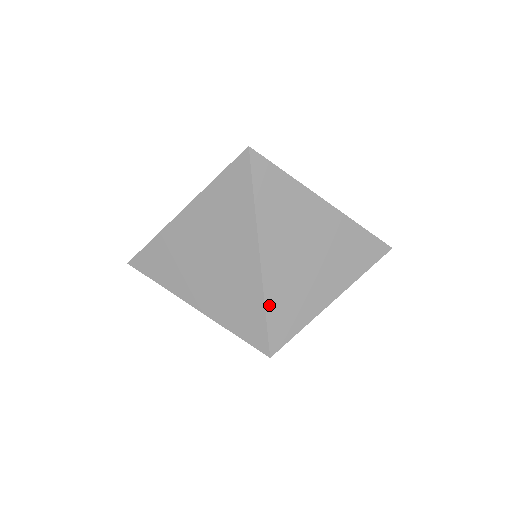
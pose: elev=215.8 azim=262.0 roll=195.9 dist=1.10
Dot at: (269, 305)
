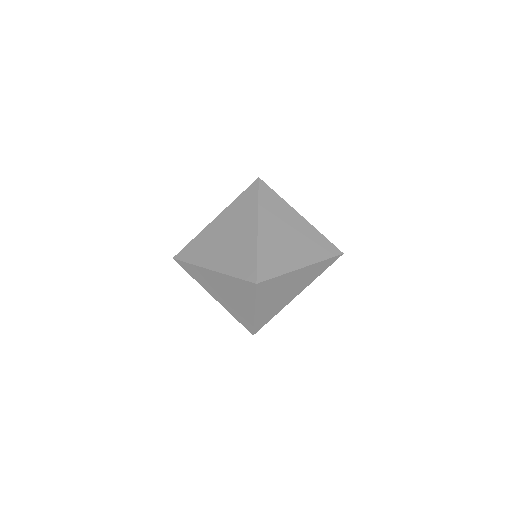
Dot at: (260, 253)
